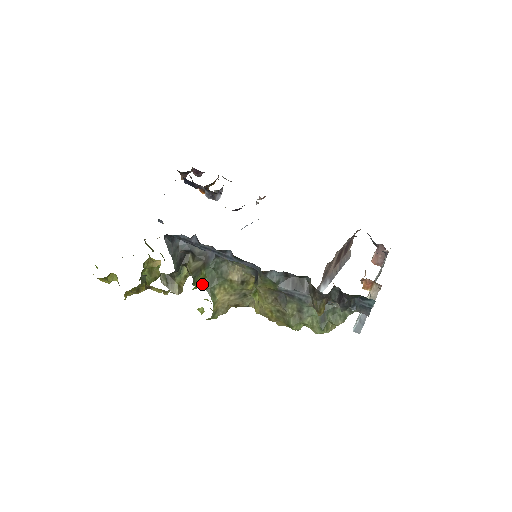
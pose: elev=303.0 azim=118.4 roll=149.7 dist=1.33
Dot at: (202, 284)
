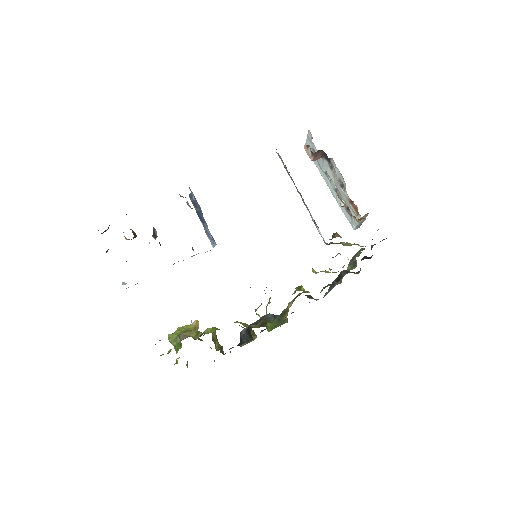
Dot at: (275, 327)
